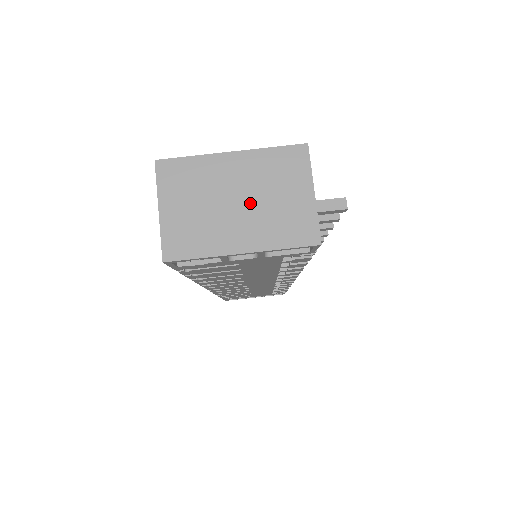
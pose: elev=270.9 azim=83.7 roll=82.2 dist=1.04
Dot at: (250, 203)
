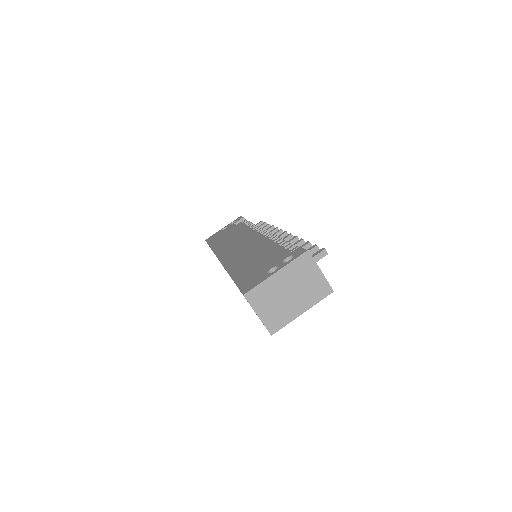
Dot at: (296, 291)
